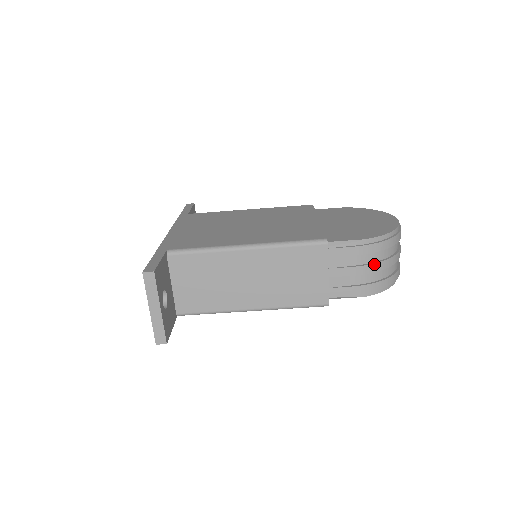
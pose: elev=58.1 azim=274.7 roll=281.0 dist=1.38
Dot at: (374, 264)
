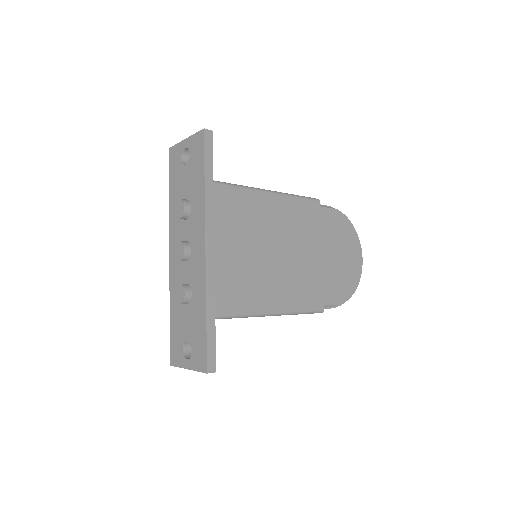
Dot at: occluded
